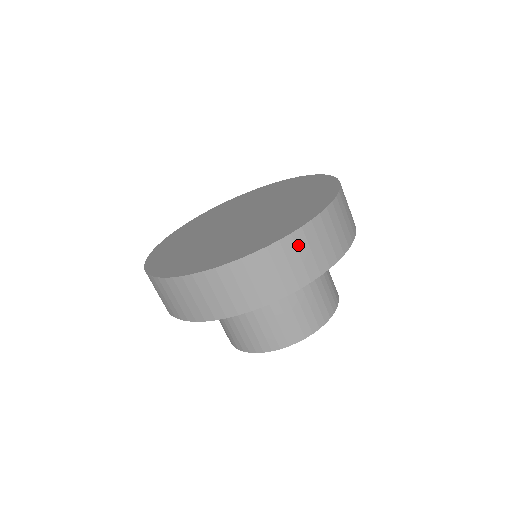
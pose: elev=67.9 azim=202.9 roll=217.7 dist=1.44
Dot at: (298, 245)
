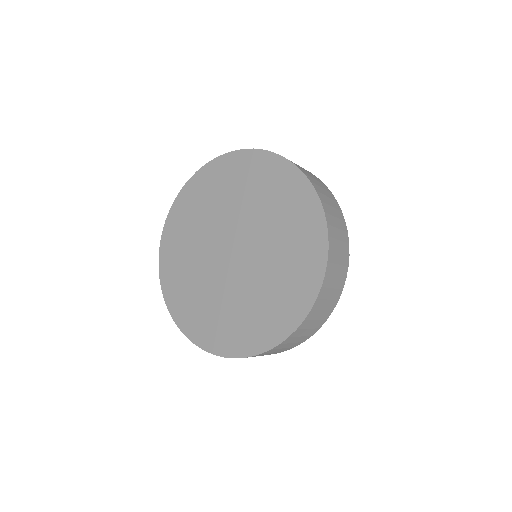
Dot at: (318, 308)
